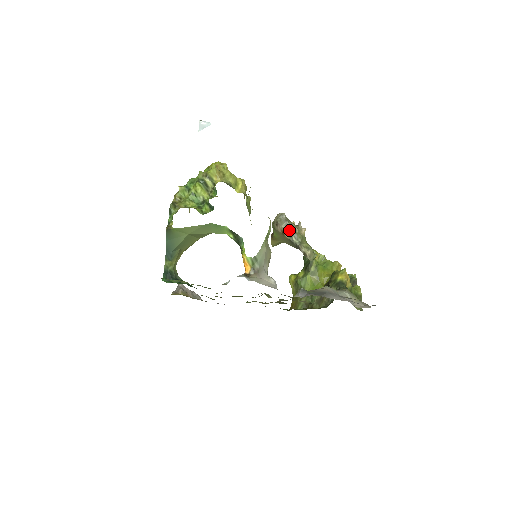
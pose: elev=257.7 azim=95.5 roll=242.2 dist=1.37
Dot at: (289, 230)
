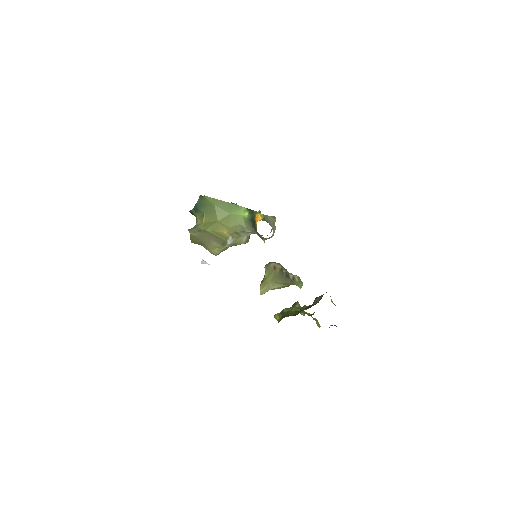
Dot at: (280, 266)
